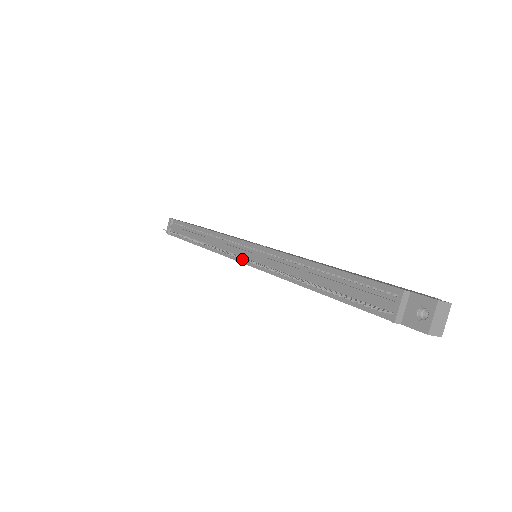
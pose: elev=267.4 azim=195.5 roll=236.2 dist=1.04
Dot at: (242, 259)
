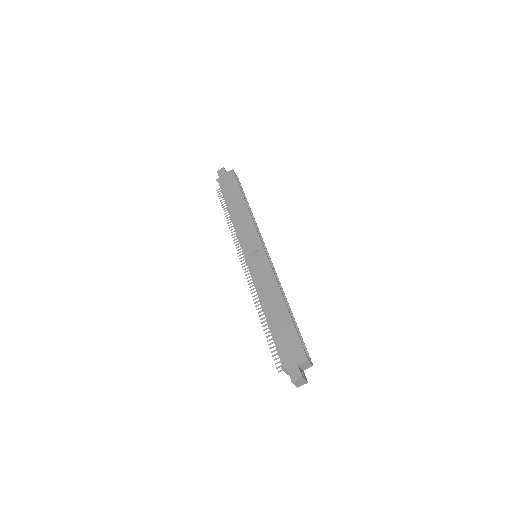
Dot at: occluded
